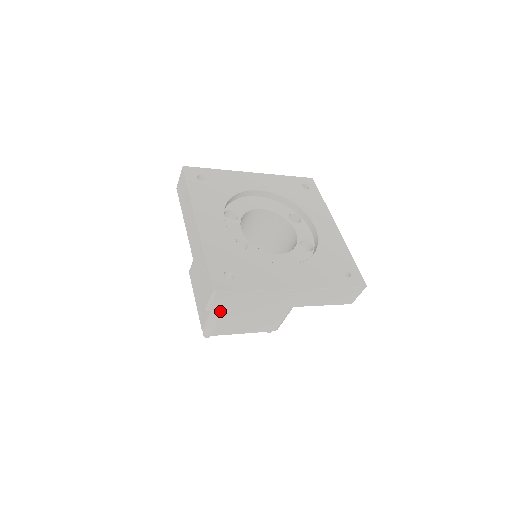
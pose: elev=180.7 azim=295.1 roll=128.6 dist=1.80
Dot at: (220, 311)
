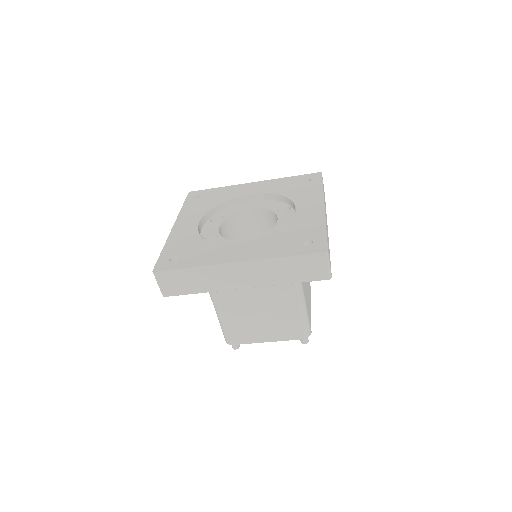
Dot at: (218, 312)
